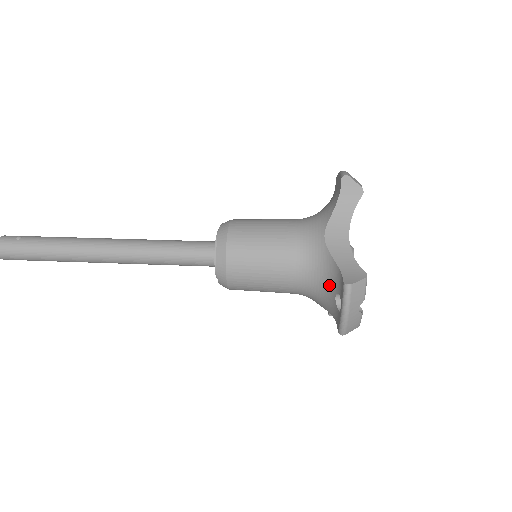
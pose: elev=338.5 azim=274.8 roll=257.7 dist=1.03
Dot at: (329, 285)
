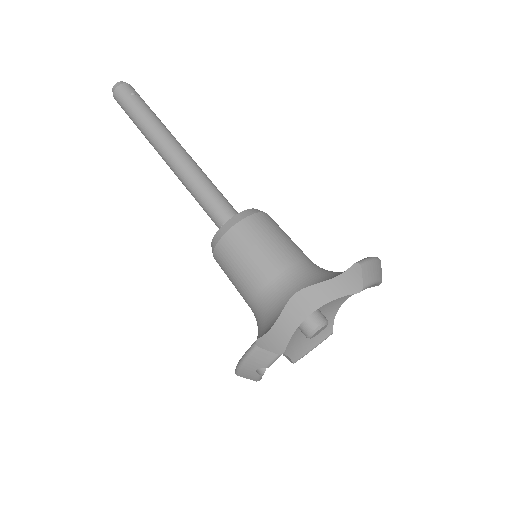
Dot at: (263, 331)
